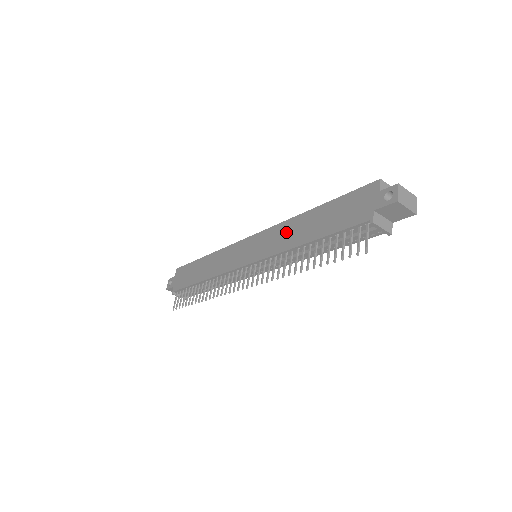
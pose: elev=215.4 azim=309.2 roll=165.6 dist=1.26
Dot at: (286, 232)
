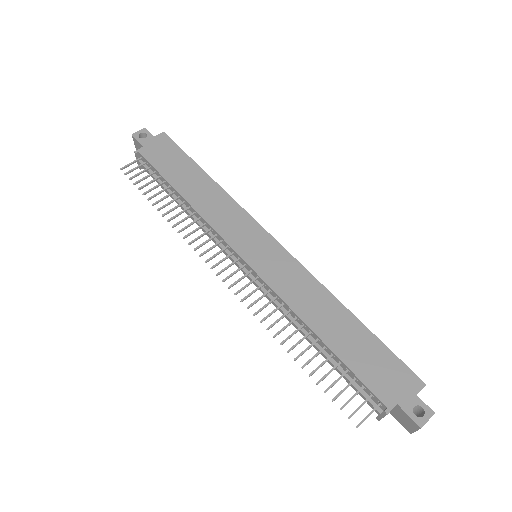
Dot at: (309, 293)
